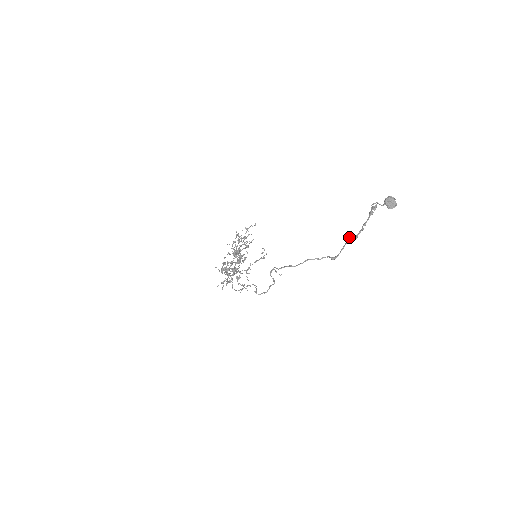
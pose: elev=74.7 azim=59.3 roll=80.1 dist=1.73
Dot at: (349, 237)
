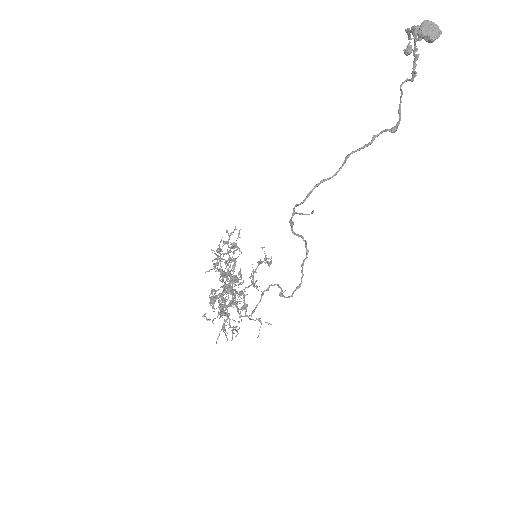
Dot at: occluded
